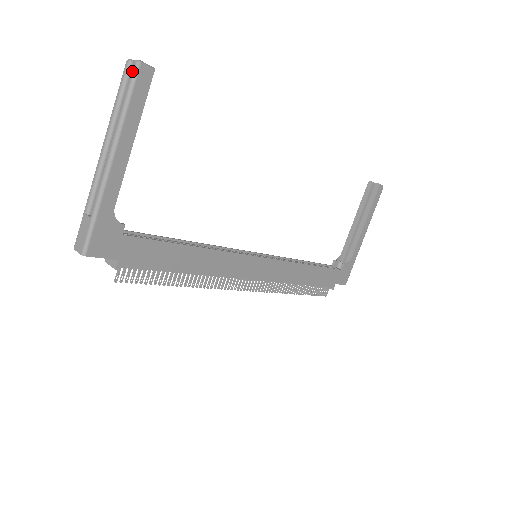
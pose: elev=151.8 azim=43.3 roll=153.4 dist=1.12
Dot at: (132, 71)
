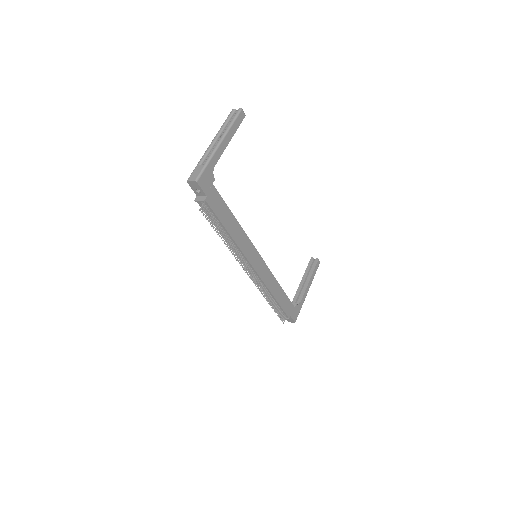
Dot at: (237, 111)
